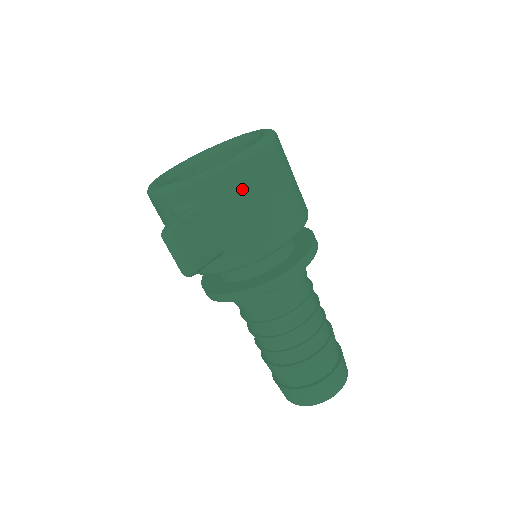
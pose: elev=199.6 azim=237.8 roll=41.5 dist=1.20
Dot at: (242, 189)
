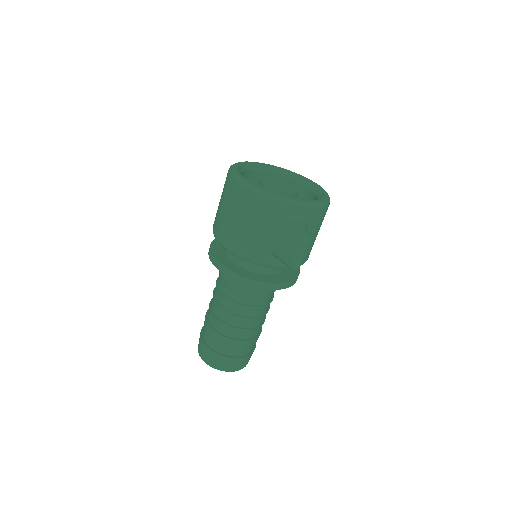
Dot at: (322, 220)
